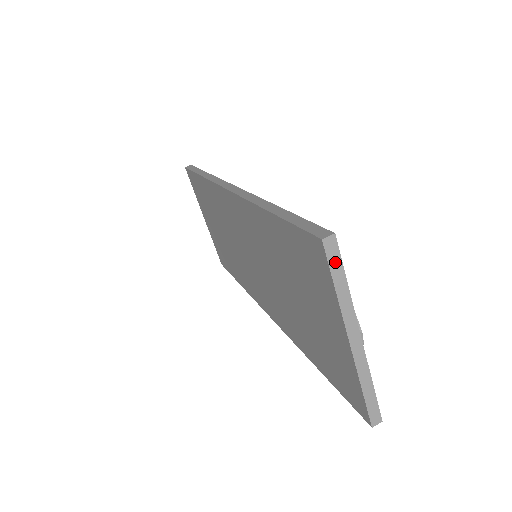
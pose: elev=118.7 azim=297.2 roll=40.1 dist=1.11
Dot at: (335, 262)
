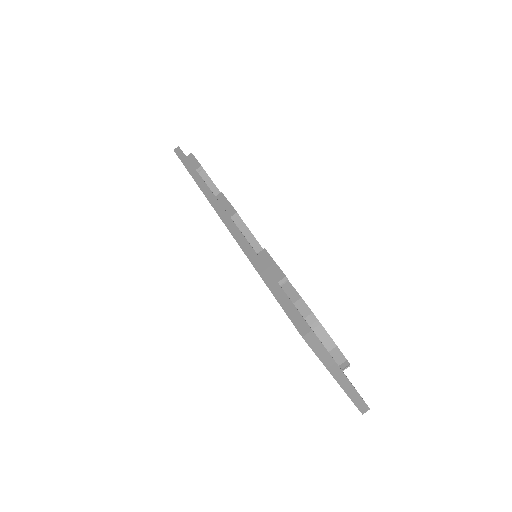
Dot at: (316, 345)
